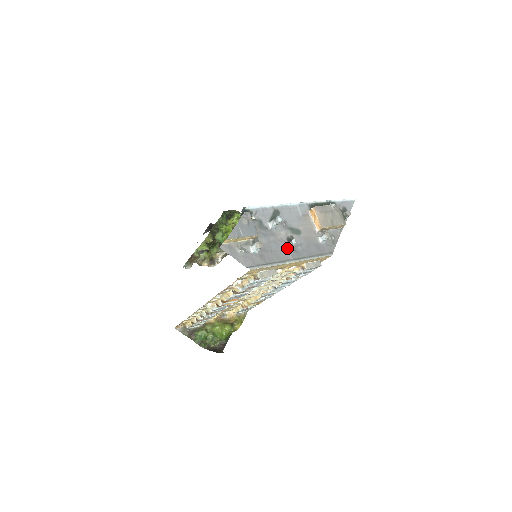
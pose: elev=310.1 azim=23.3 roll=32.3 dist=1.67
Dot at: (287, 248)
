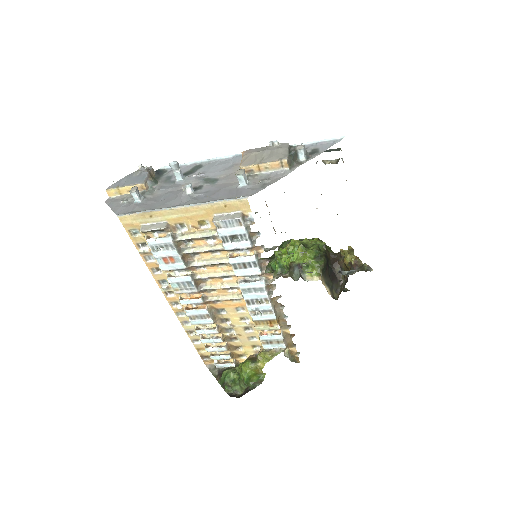
Dot at: (180, 195)
